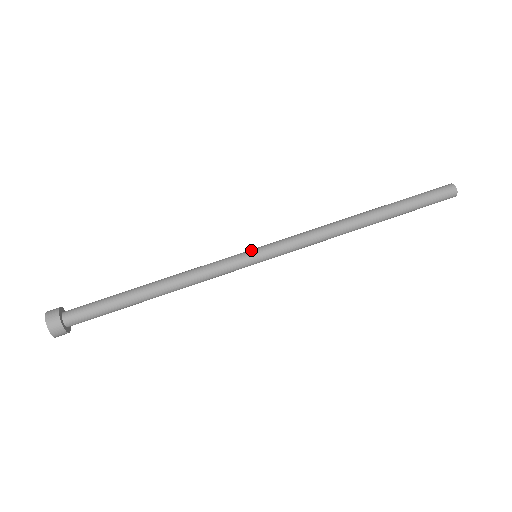
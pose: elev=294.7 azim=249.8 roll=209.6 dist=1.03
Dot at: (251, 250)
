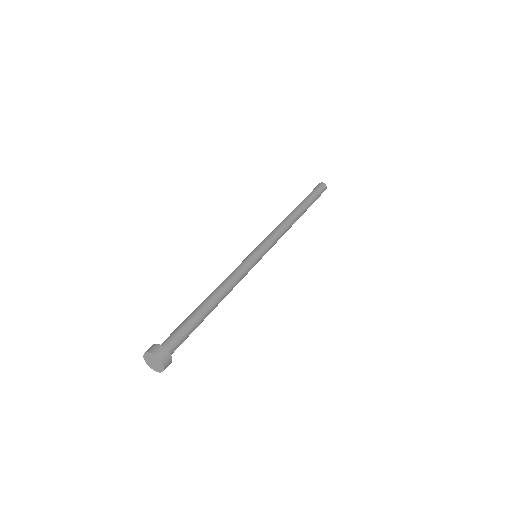
Dot at: (255, 252)
